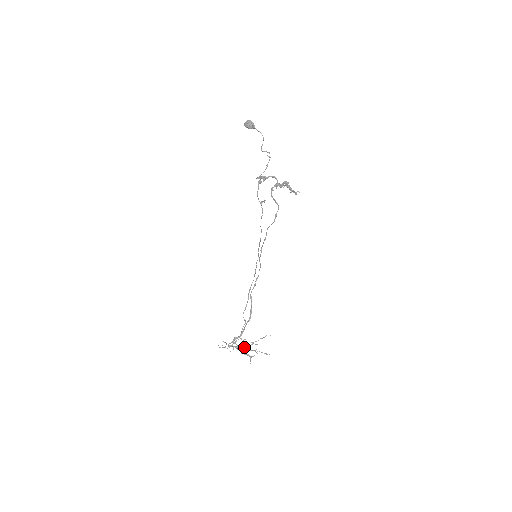
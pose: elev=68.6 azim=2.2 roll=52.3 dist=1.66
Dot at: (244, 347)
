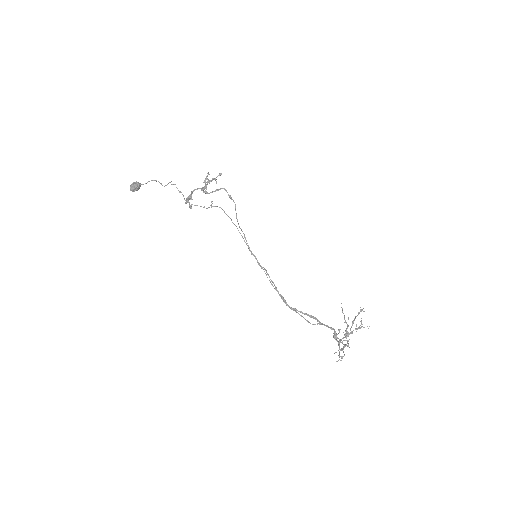
Dot at: (348, 332)
